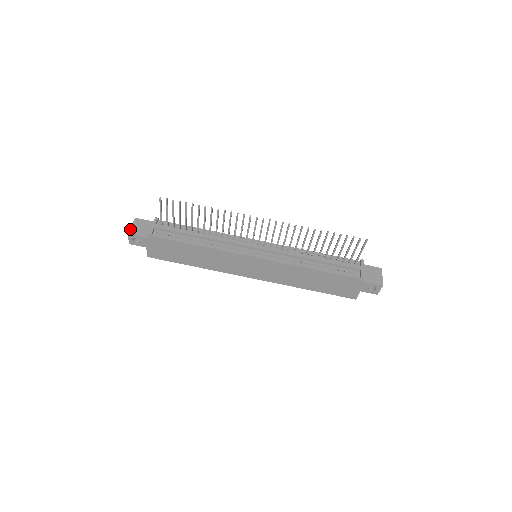
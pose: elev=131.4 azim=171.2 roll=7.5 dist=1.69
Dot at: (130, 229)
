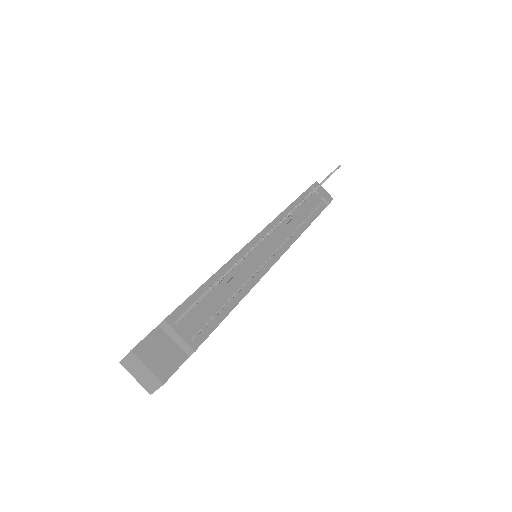
Dot at: (155, 375)
